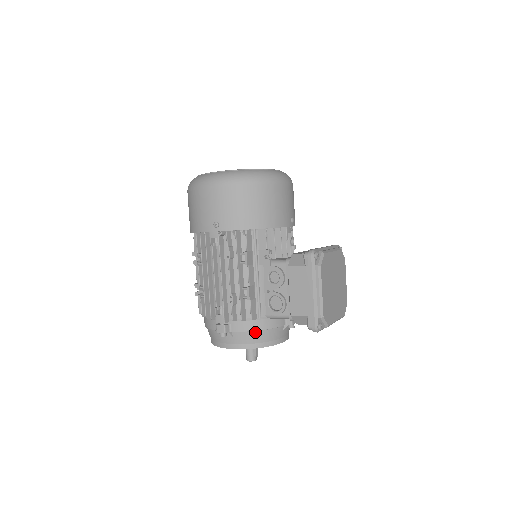
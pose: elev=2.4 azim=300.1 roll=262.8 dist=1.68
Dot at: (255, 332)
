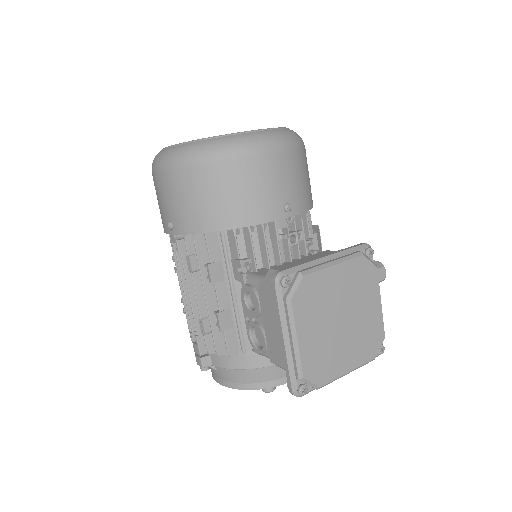
Dot at: (240, 370)
